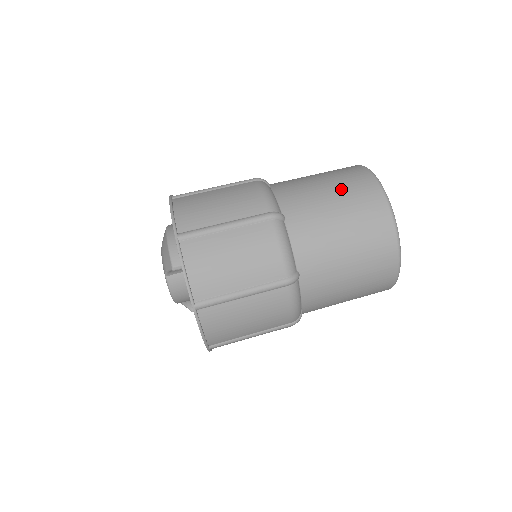
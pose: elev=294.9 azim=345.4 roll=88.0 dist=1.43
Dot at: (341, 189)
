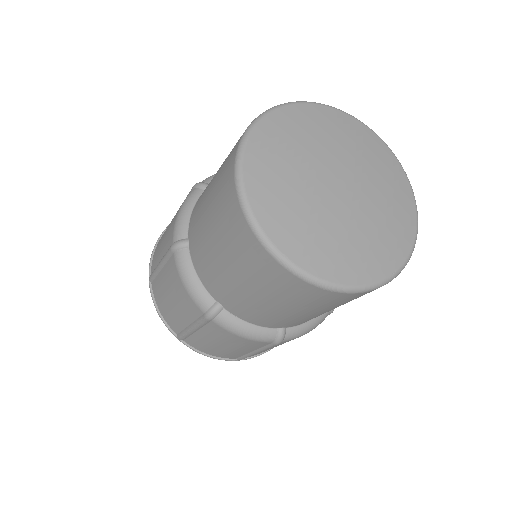
Dot at: (235, 261)
